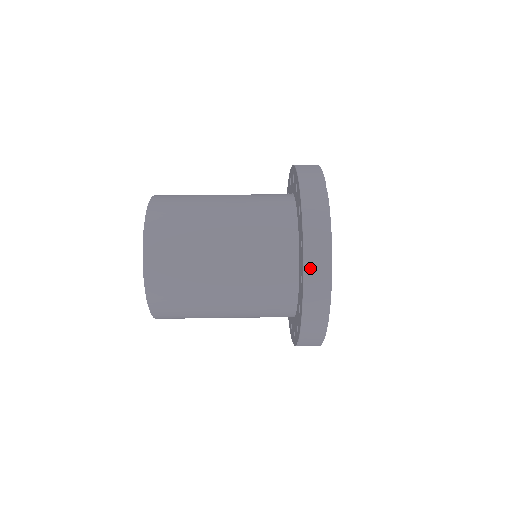
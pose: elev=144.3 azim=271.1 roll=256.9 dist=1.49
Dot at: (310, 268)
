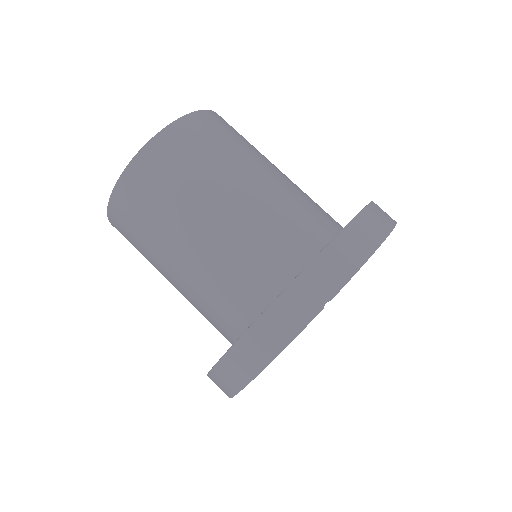
Dot at: (228, 363)
